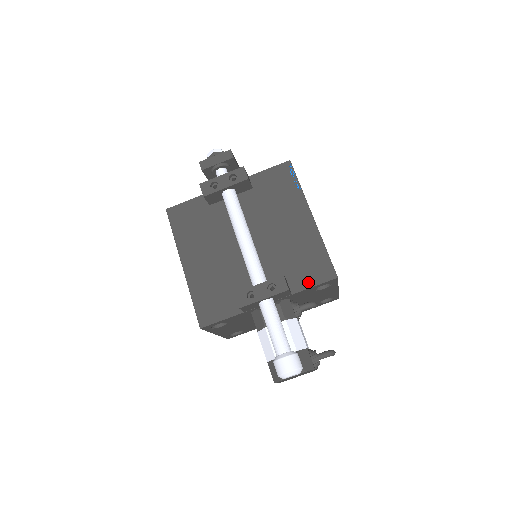
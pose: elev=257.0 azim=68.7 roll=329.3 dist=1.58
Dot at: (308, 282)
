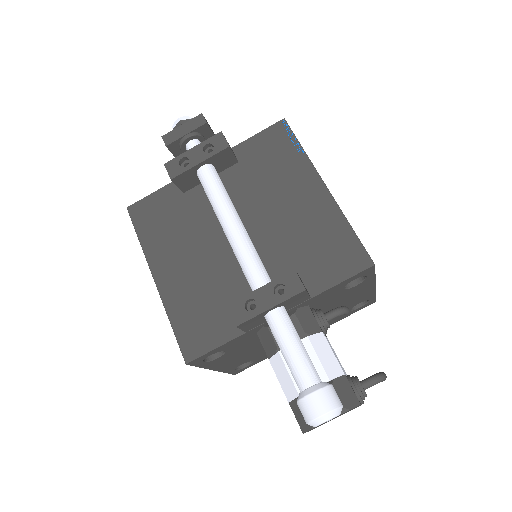
Dot at: (332, 277)
